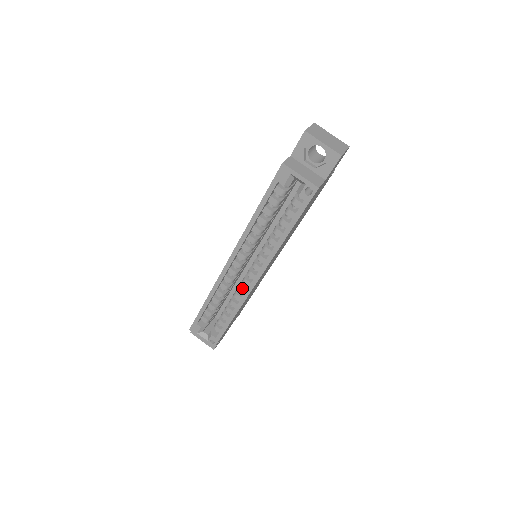
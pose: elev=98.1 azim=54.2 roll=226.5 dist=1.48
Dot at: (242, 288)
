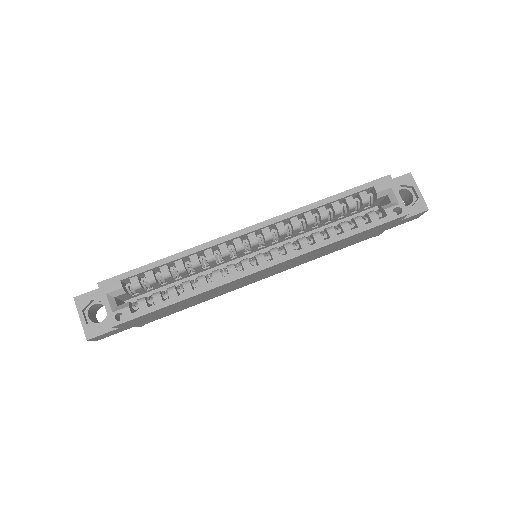
Dot at: (234, 268)
